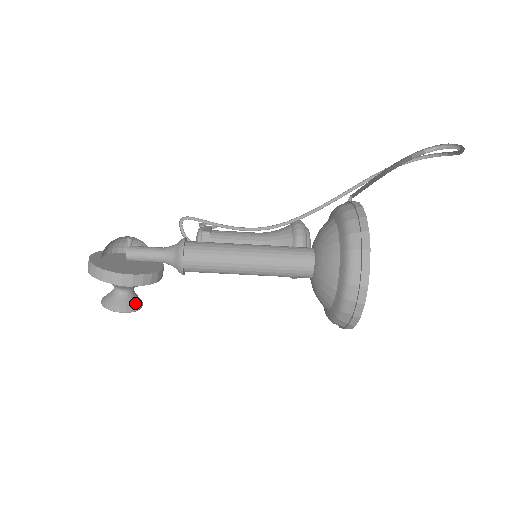
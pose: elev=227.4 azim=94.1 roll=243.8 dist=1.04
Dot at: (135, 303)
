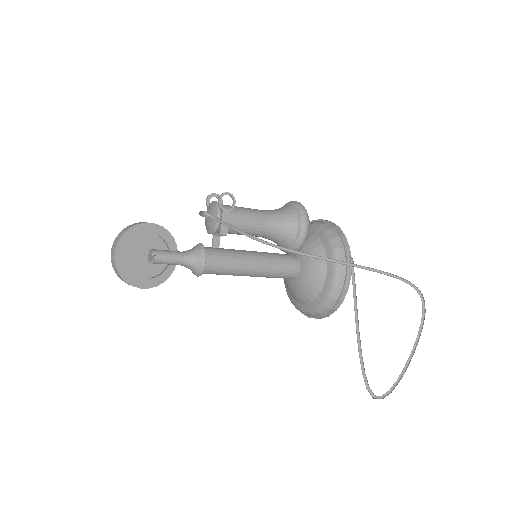
Dot at: occluded
